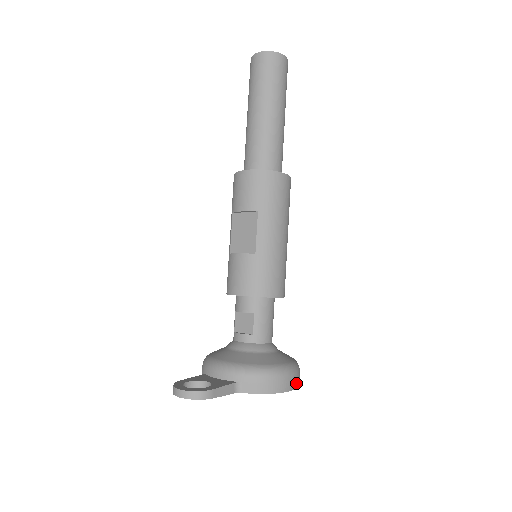
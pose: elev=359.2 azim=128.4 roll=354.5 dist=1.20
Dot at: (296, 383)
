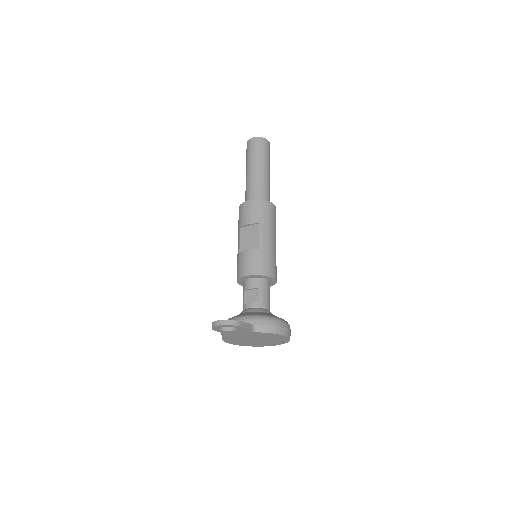
Dot at: (290, 334)
